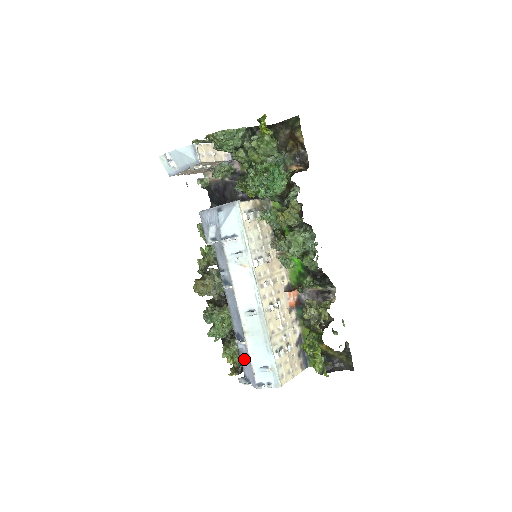
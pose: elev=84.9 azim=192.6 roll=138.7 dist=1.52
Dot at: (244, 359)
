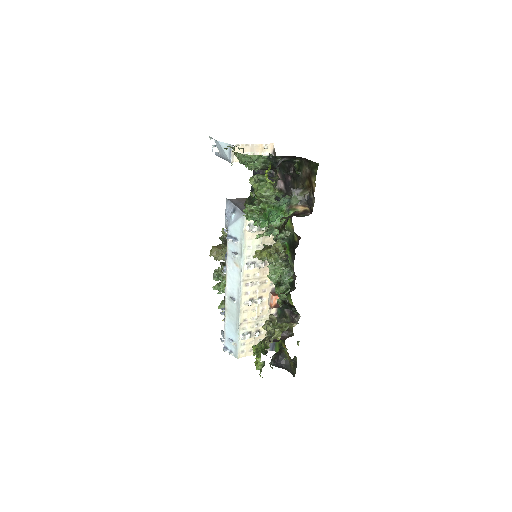
Dot at: occluded
